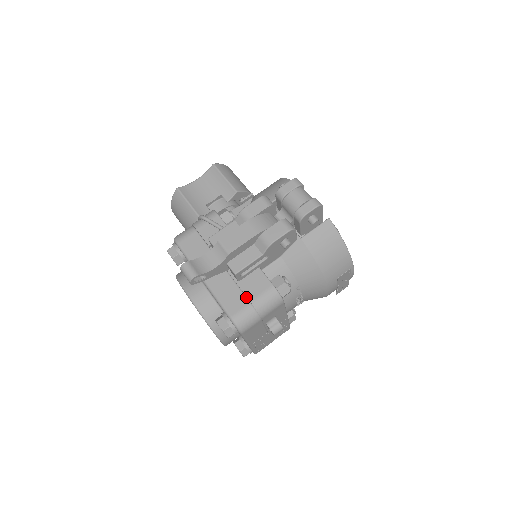
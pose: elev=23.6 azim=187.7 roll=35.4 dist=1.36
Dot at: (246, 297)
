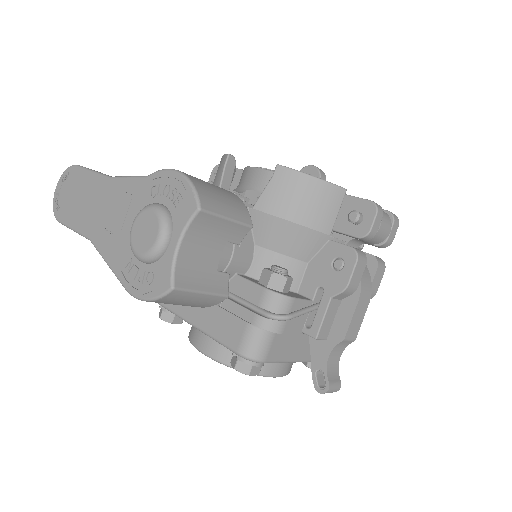
Dot at: occluded
